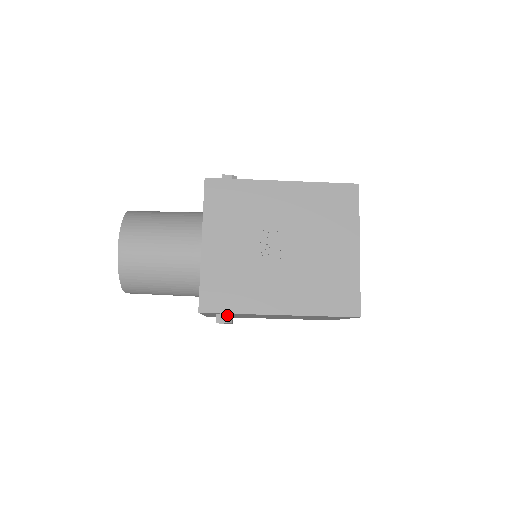
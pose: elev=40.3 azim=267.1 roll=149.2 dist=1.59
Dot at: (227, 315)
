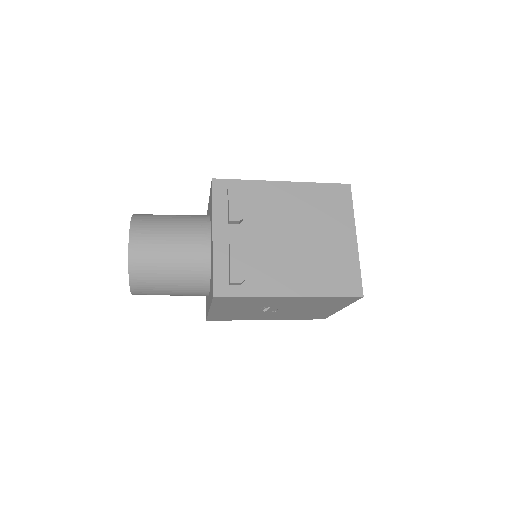
Dot at: occluded
